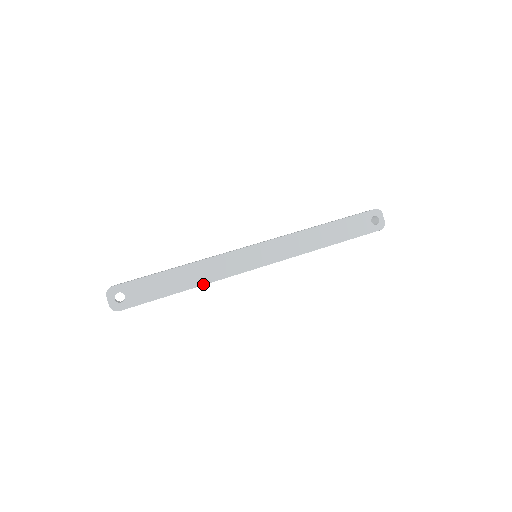
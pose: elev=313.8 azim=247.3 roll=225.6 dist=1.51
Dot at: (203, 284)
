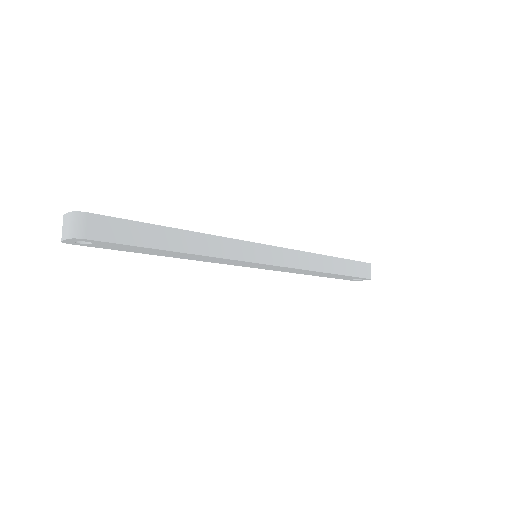
Dot at: (201, 233)
